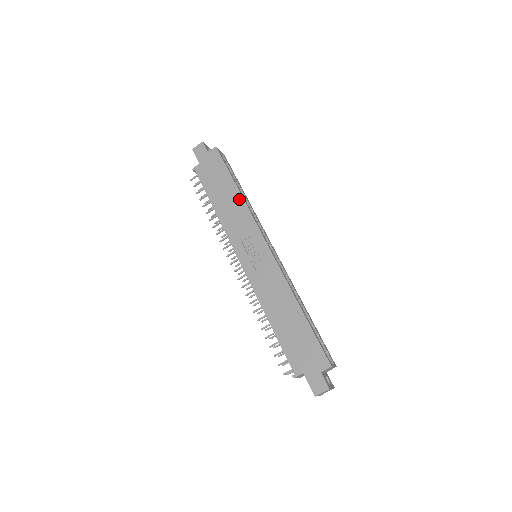
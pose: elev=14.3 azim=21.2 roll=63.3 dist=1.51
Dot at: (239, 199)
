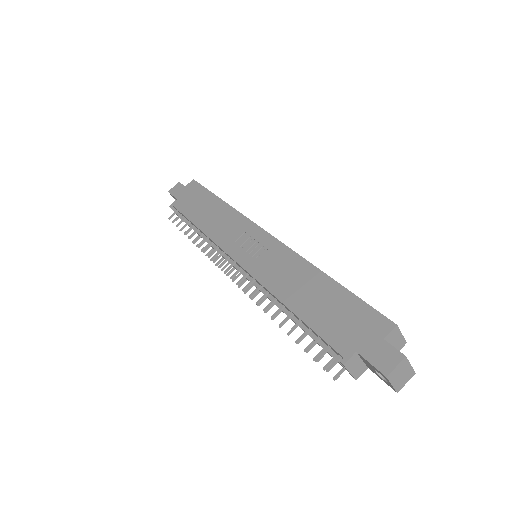
Dot at: (225, 207)
